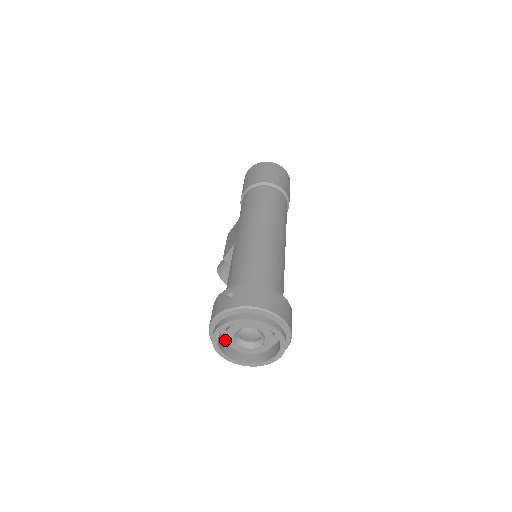
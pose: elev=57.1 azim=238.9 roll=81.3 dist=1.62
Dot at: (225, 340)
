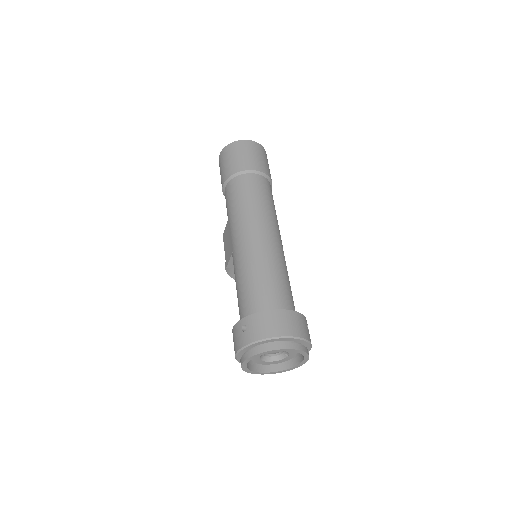
Dot at: occluded
